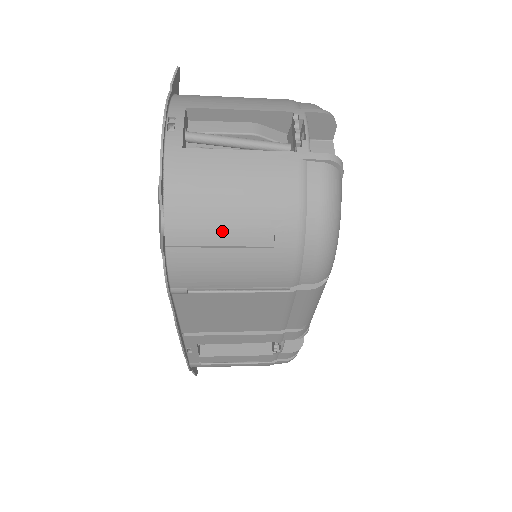
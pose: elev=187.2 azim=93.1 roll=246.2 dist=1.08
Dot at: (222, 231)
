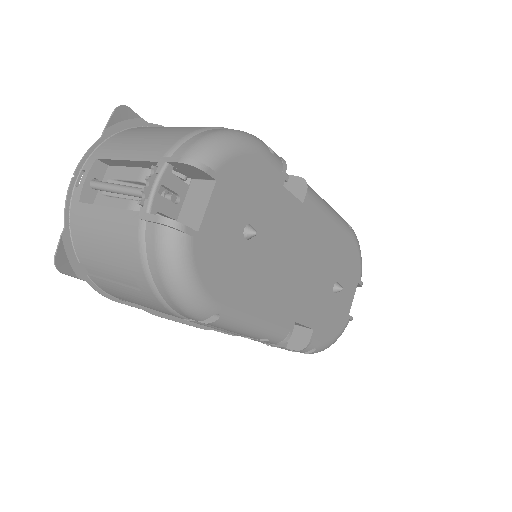
Dot at: (109, 271)
